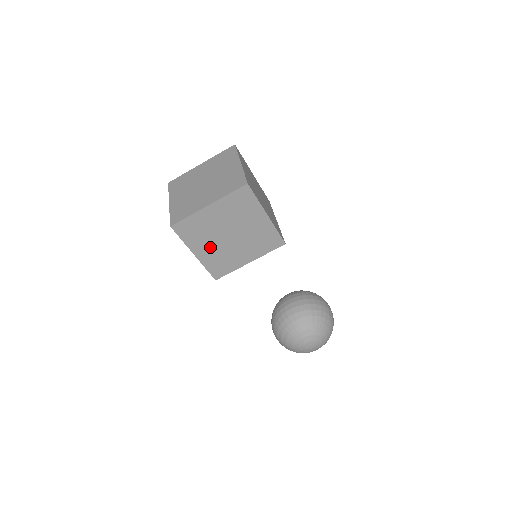
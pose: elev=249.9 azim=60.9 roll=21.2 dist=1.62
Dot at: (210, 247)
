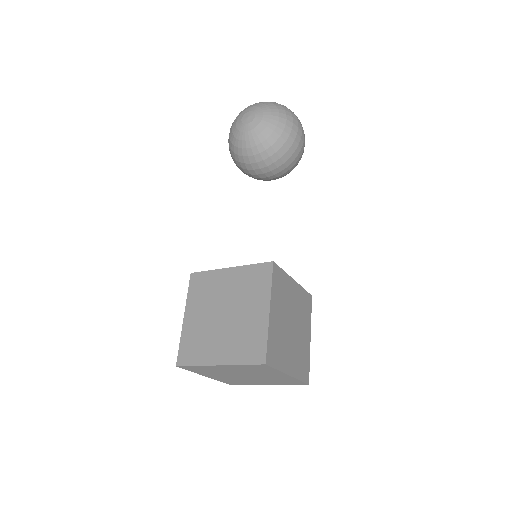
Dot at: occluded
